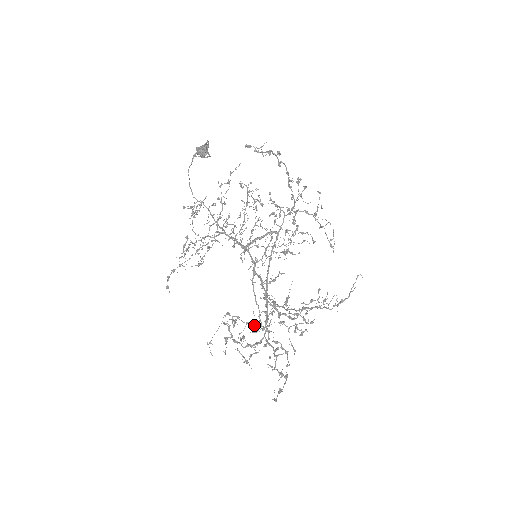
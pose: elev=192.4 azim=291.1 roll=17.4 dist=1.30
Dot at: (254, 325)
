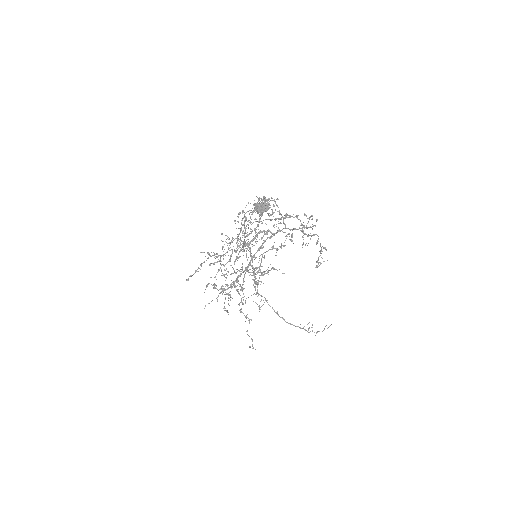
Dot at: (225, 270)
